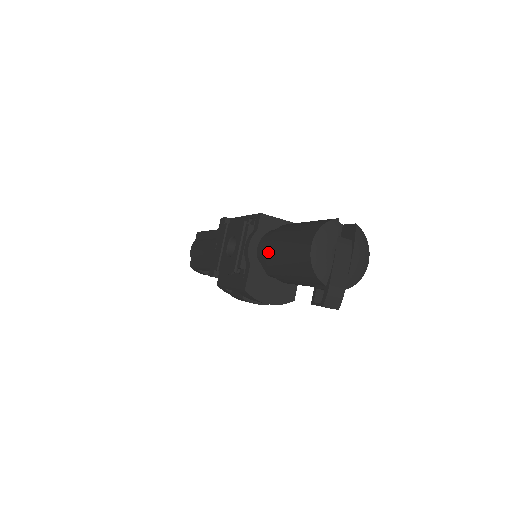
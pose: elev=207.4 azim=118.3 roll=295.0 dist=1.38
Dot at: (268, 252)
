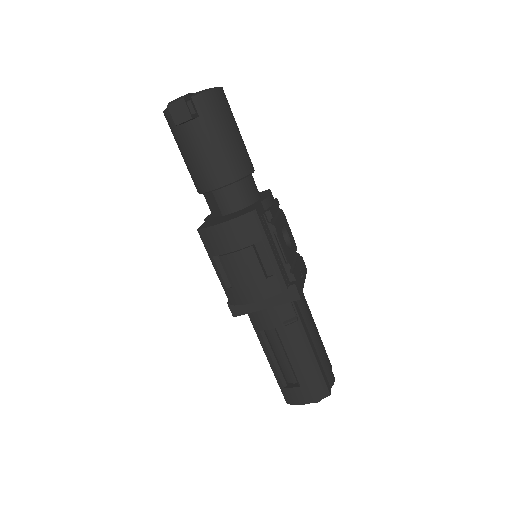
Dot at: occluded
